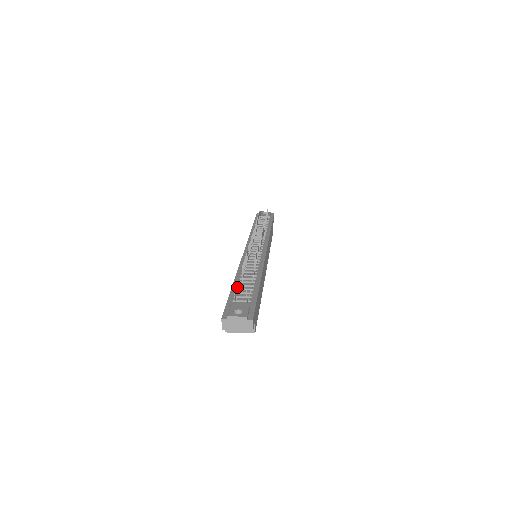
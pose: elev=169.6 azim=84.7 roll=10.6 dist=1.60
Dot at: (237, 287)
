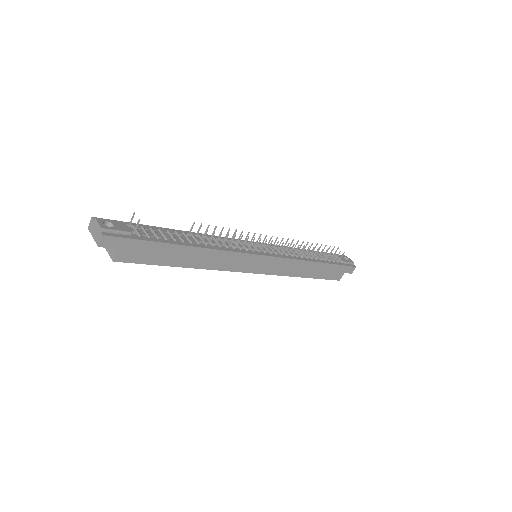
Dot at: (164, 230)
